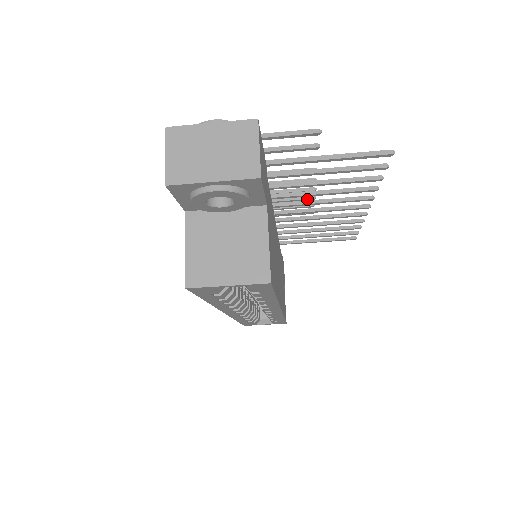
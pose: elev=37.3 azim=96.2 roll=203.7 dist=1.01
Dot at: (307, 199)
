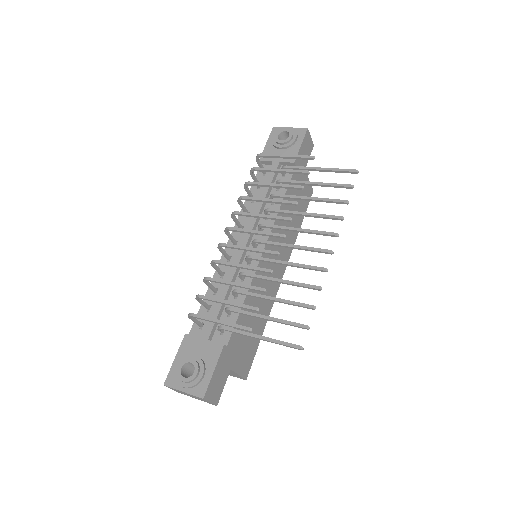
Dot at: (285, 220)
